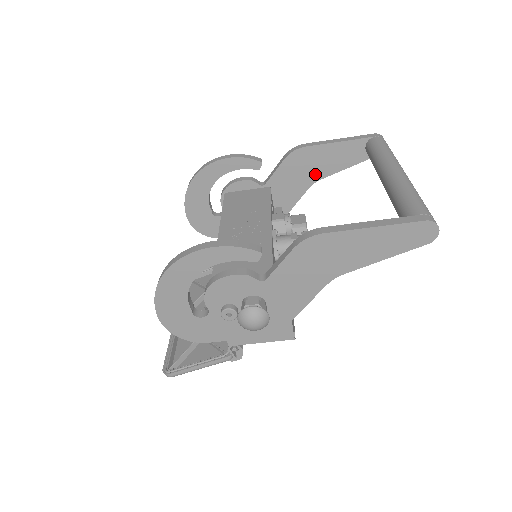
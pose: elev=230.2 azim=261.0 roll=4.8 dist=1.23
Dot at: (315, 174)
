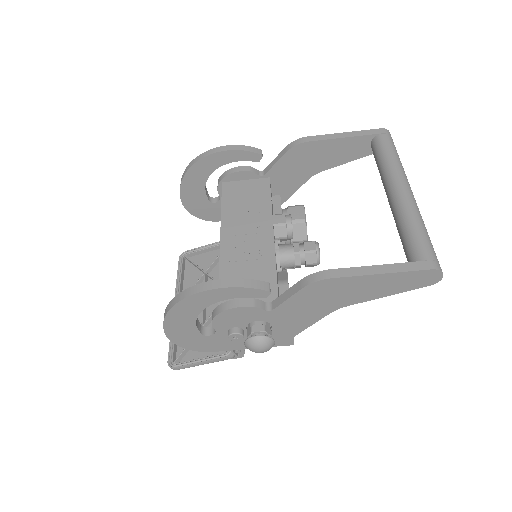
Dot at: (316, 166)
